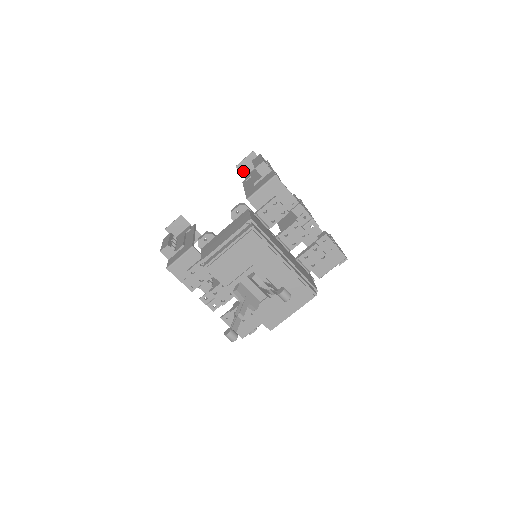
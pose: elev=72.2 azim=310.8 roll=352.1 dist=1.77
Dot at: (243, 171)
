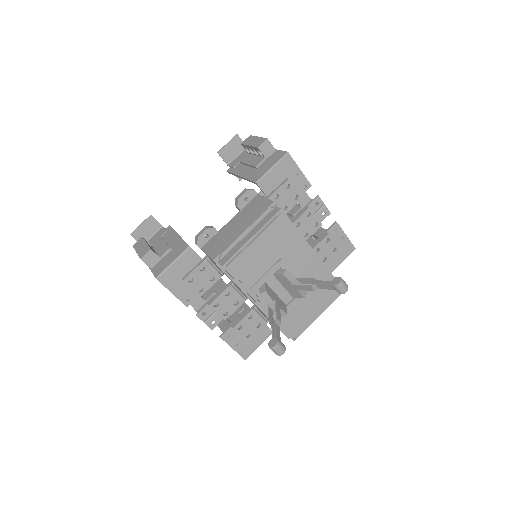
Dot at: (226, 158)
